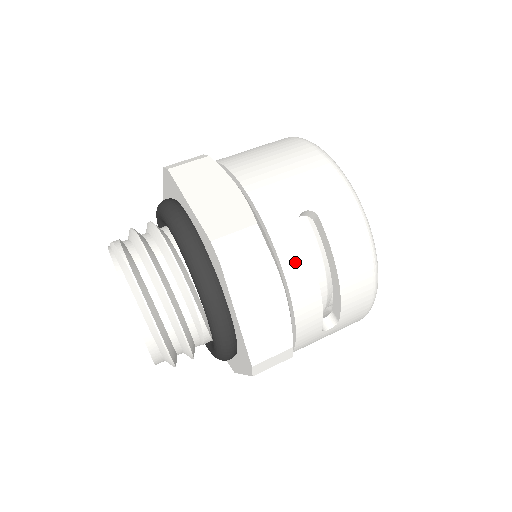
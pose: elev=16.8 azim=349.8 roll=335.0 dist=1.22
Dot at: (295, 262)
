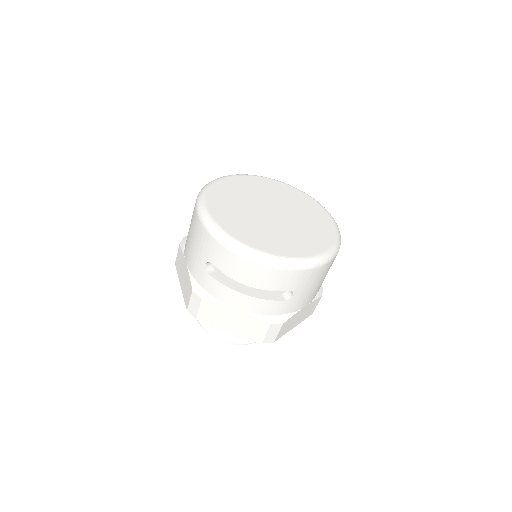
Dot at: (222, 294)
